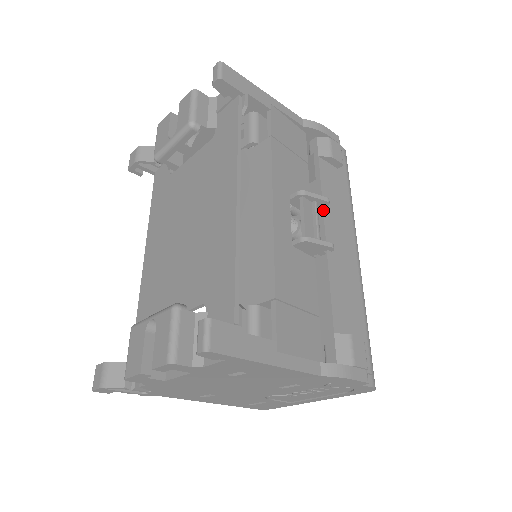
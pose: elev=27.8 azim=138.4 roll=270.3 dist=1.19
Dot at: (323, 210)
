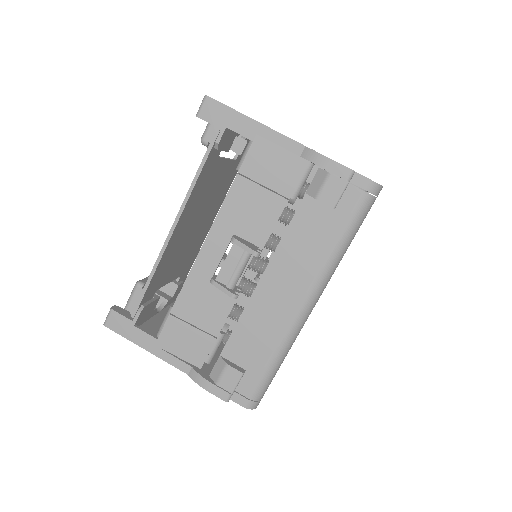
Dot at: (273, 254)
